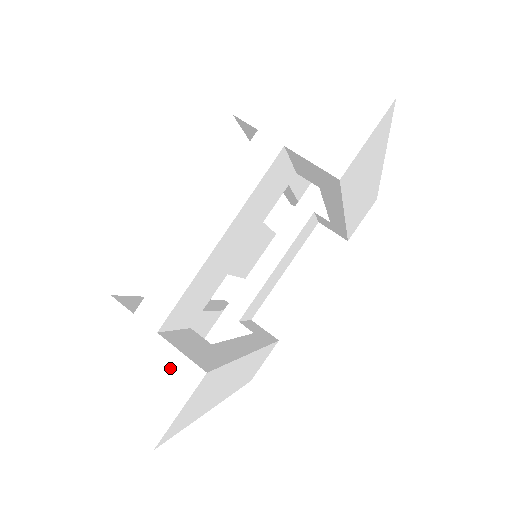
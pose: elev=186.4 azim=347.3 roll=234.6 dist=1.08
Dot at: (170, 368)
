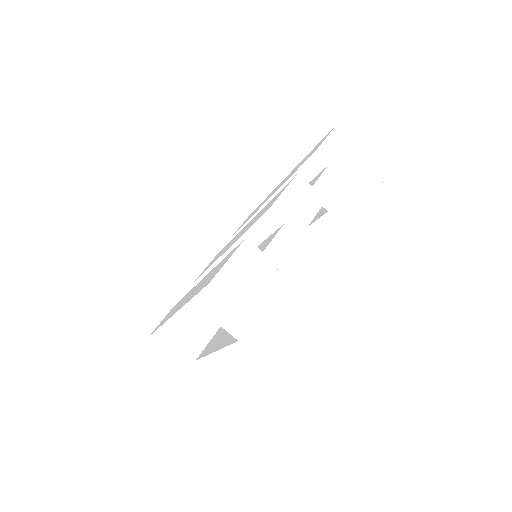
Dot at: (289, 290)
